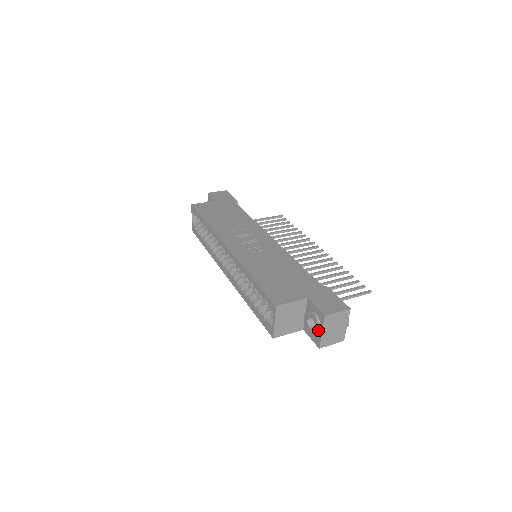
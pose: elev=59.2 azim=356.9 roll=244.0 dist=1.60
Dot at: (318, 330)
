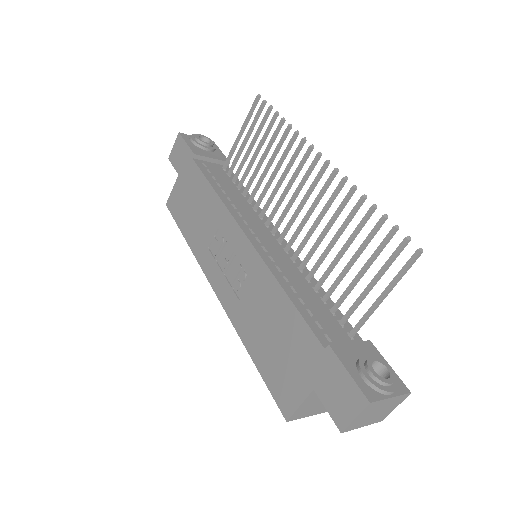
Dot at: occluded
